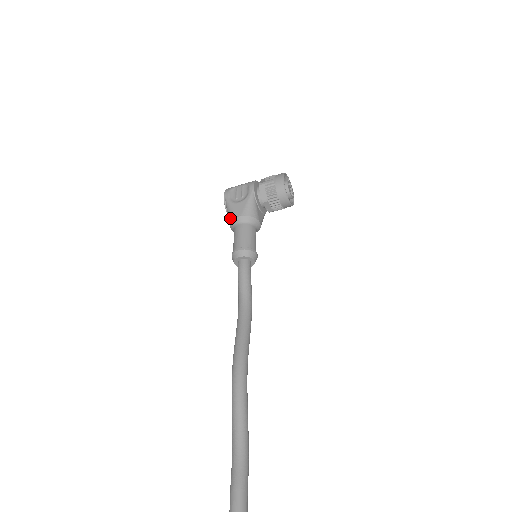
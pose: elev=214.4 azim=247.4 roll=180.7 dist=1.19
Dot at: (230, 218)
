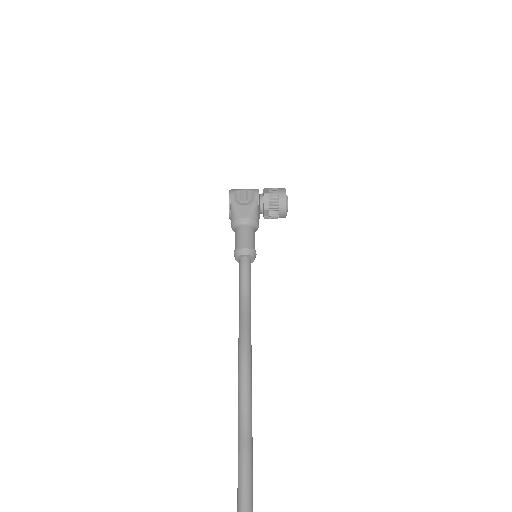
Dot at: (235, 217)
